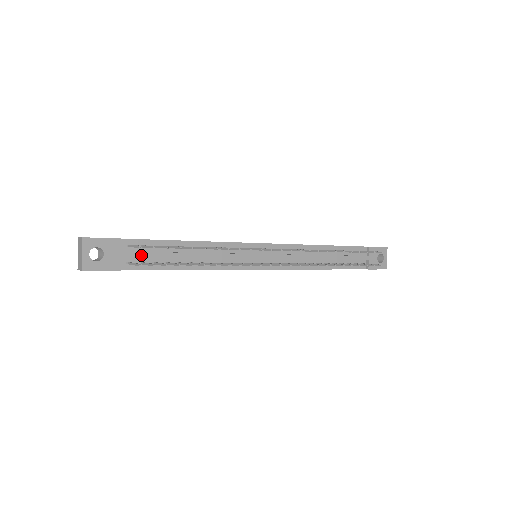
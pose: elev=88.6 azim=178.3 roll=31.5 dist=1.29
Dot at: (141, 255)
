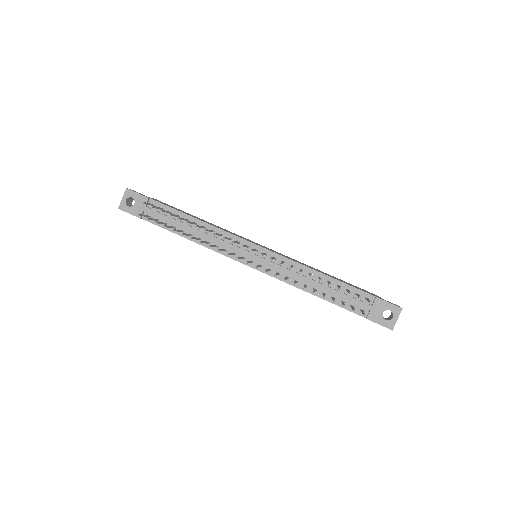
Dot at: (157, 214)
